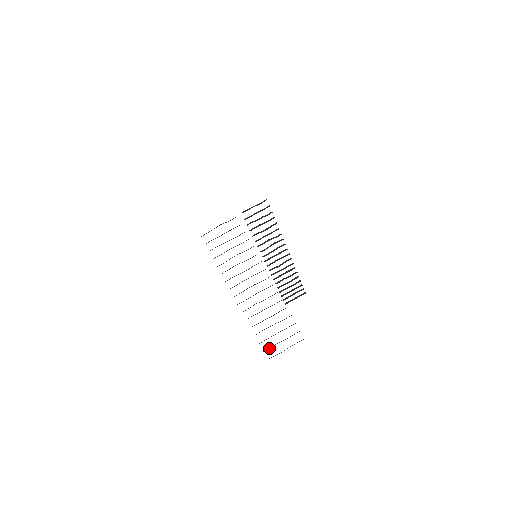
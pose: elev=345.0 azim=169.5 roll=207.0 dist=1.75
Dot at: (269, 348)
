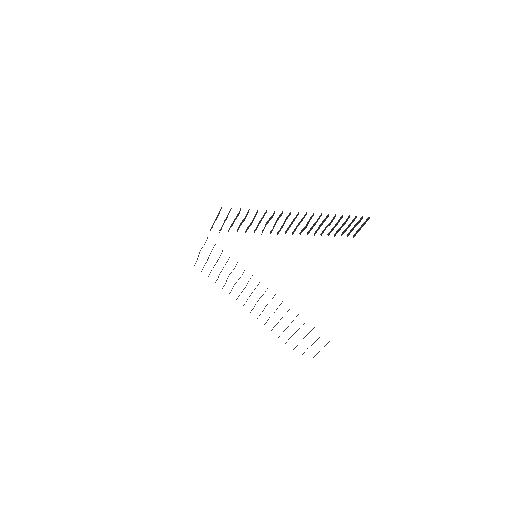
Dot at: (303, 353)
